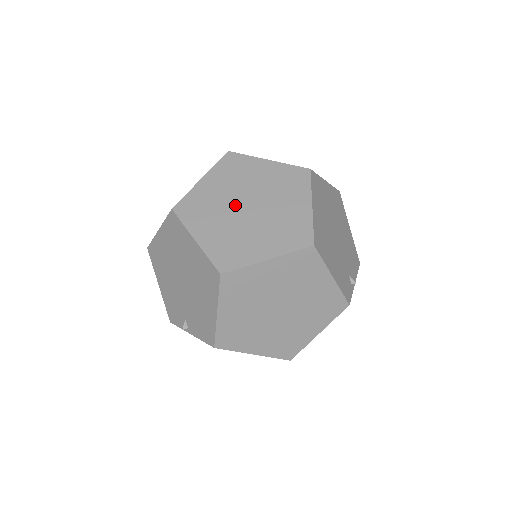
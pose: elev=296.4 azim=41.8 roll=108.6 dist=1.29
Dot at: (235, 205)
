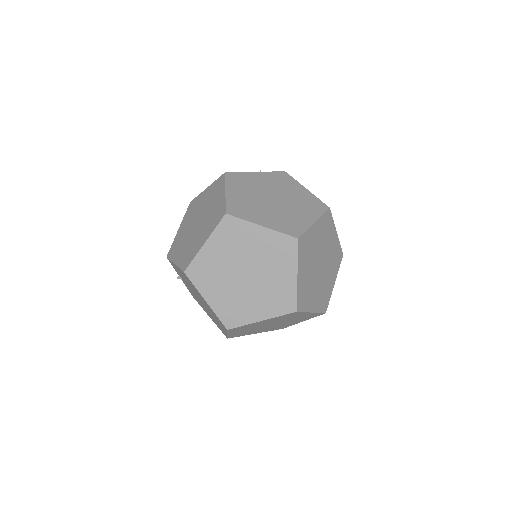
Dot at: occluded
